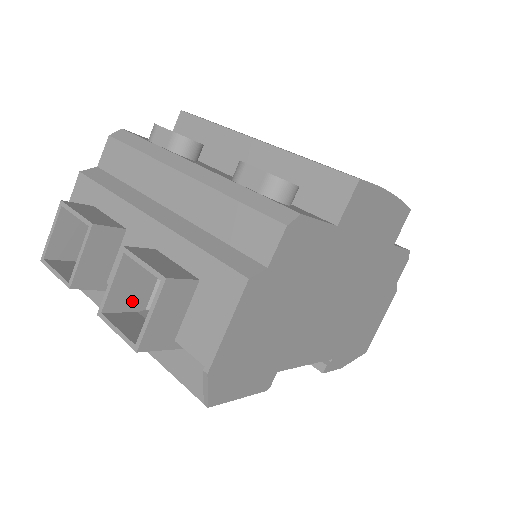
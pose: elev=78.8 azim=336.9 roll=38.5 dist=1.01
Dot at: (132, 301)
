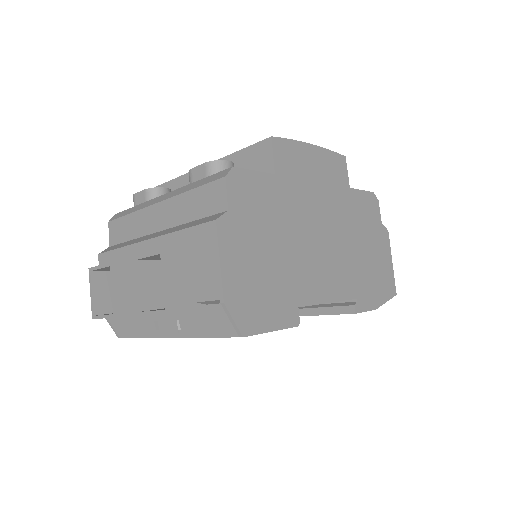
Dot at: (159, 299)
